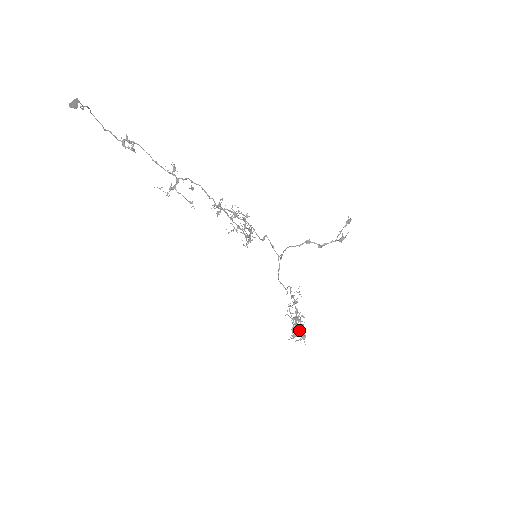
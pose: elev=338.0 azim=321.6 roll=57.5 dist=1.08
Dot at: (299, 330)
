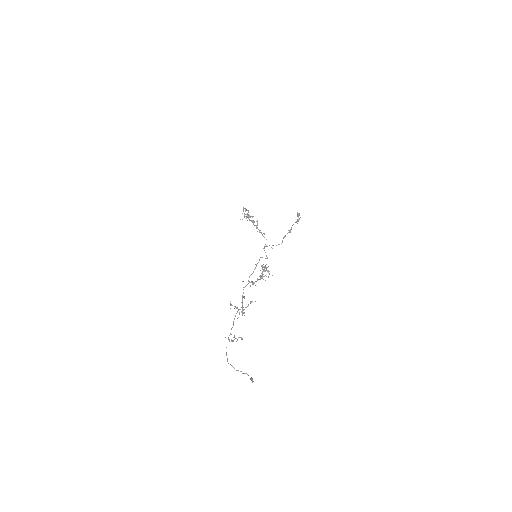
Dot at: (248, 216)
